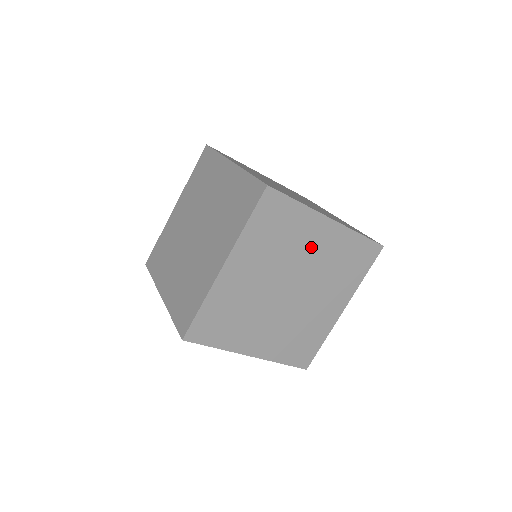
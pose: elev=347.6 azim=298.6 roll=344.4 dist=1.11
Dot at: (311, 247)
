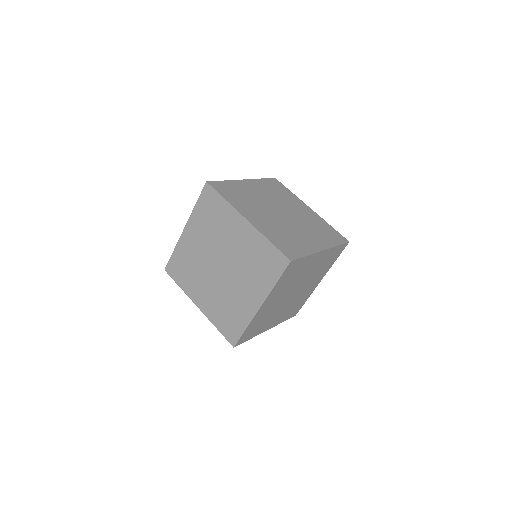
Dot at: (309, 269)
